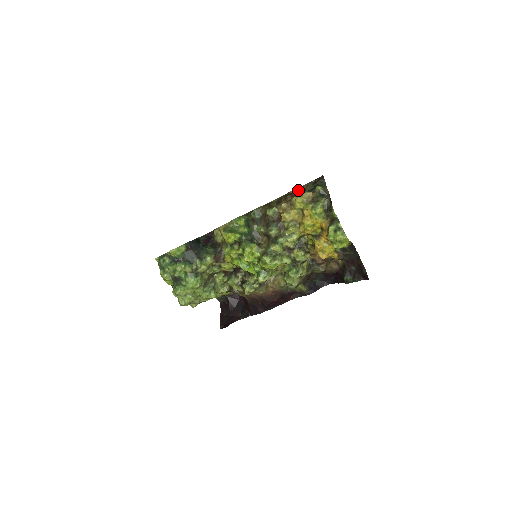
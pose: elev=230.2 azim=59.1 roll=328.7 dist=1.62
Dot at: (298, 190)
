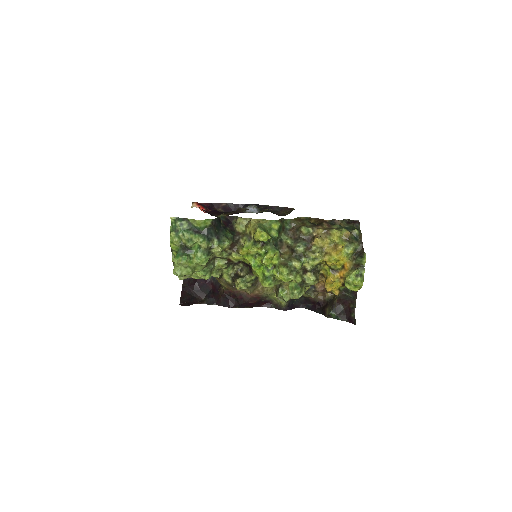
Dot at: (333, 222)
